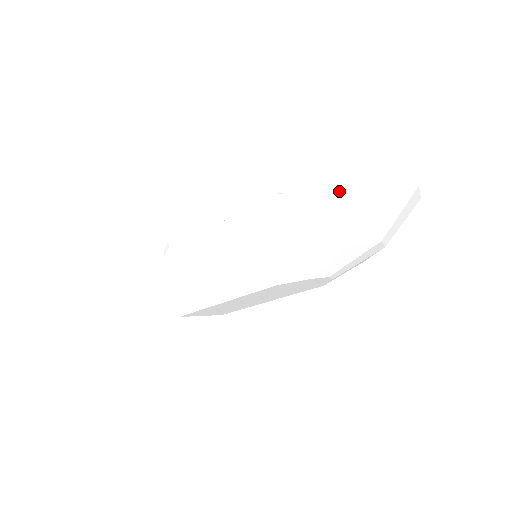
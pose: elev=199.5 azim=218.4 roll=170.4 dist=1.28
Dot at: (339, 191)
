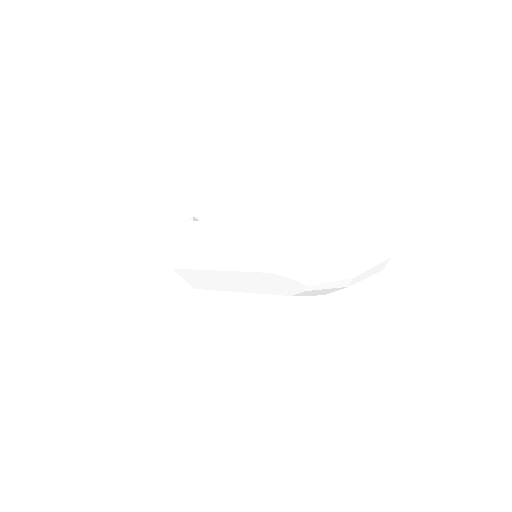
Dot at: (349, 234)
